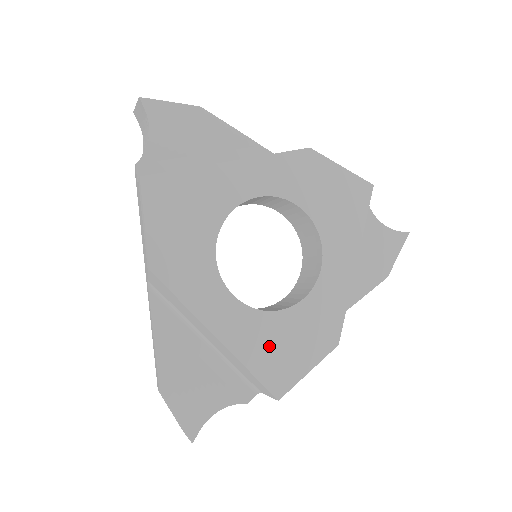
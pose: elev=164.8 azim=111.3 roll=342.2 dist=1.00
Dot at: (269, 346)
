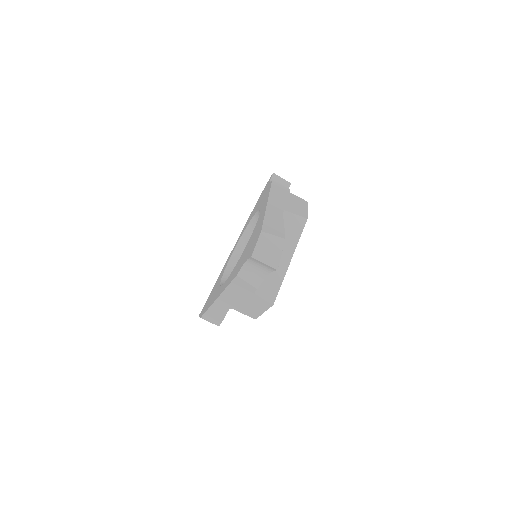
Dot at: occluded
